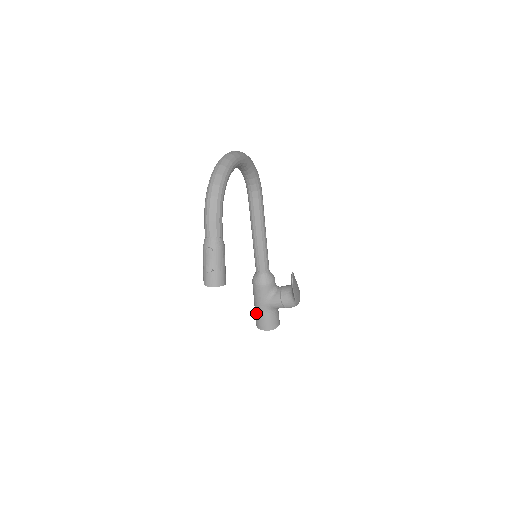
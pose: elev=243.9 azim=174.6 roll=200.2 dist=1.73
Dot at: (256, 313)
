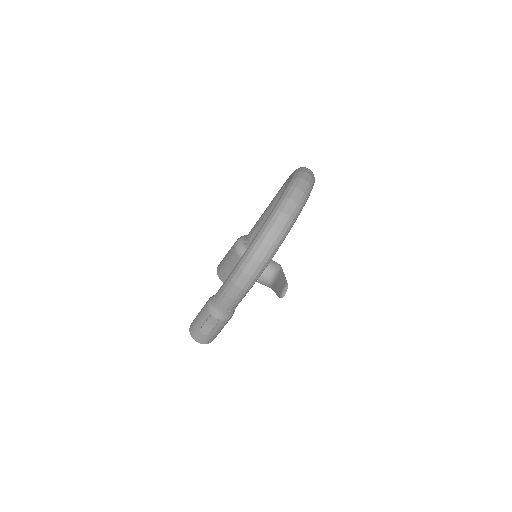
Dot at: (223, 267)
